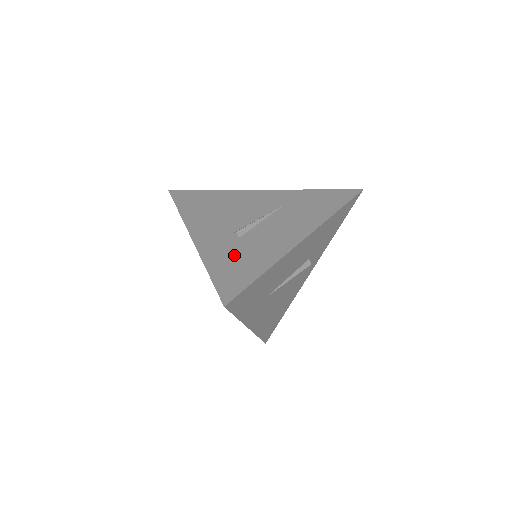
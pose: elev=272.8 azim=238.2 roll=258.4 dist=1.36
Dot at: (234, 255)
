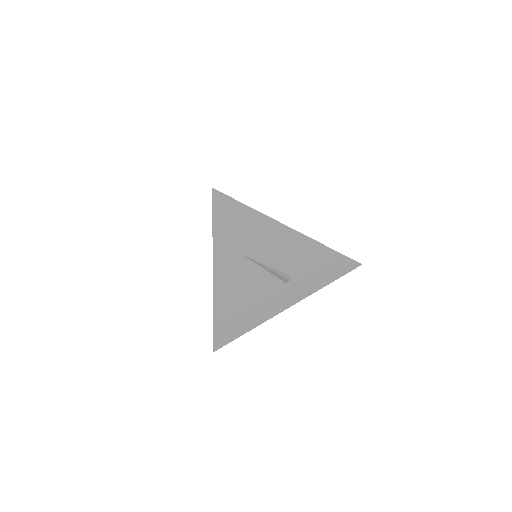
Dot at: occluded
